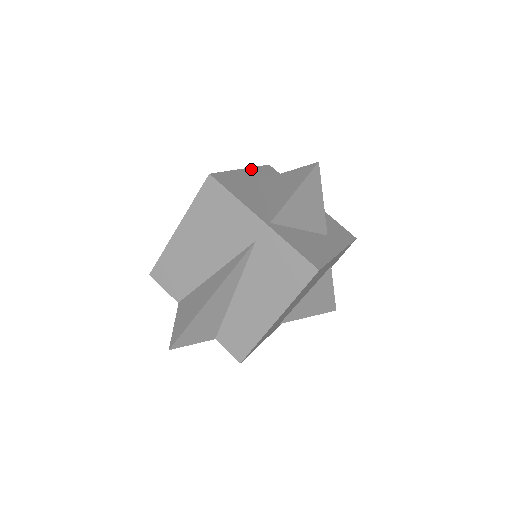
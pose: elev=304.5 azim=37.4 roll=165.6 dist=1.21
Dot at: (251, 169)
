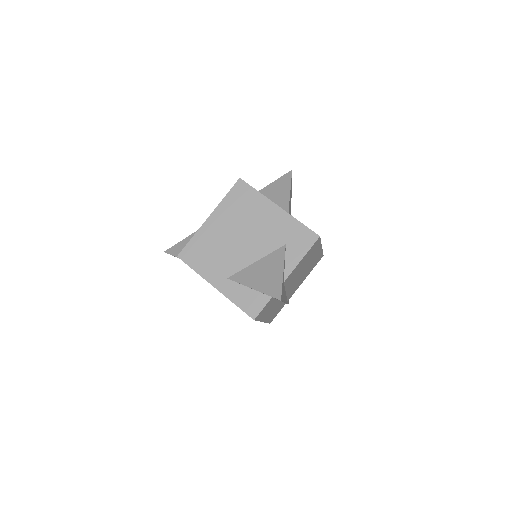
Dot at: occluded
